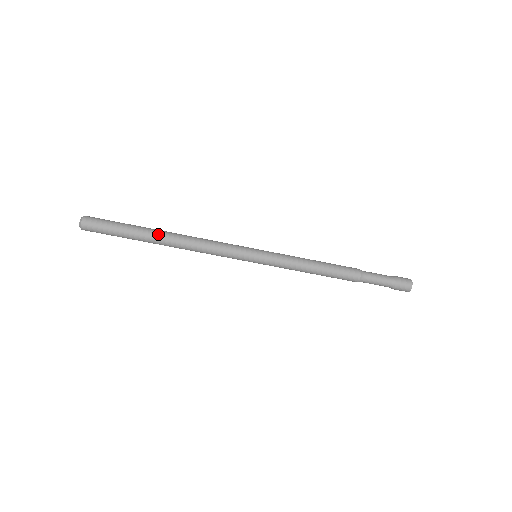
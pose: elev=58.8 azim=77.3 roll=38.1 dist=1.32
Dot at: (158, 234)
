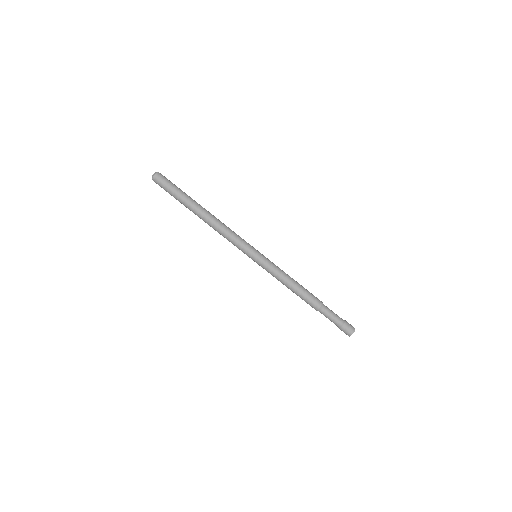
Dot at: (201, 206)
